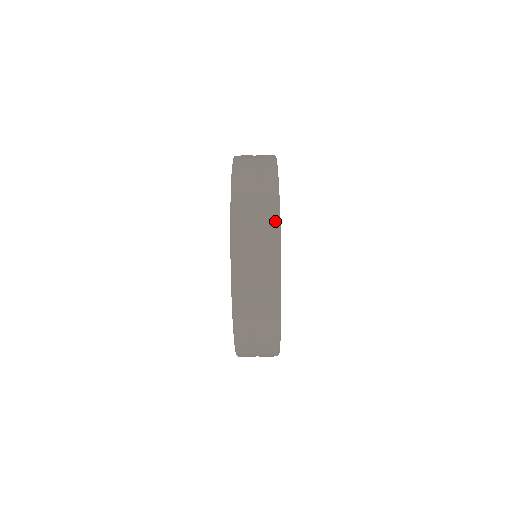
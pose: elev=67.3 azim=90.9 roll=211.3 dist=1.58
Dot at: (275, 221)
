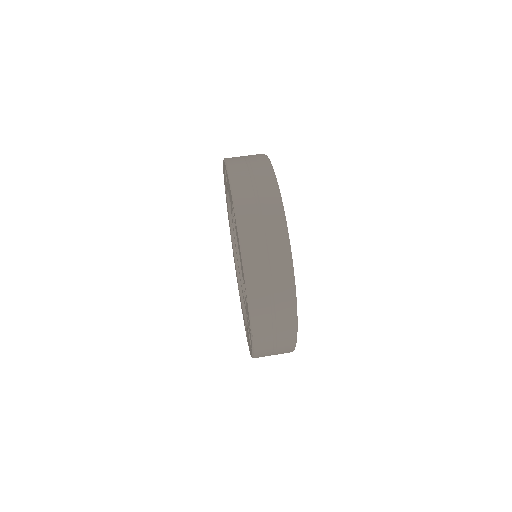
Dot at: occluded
